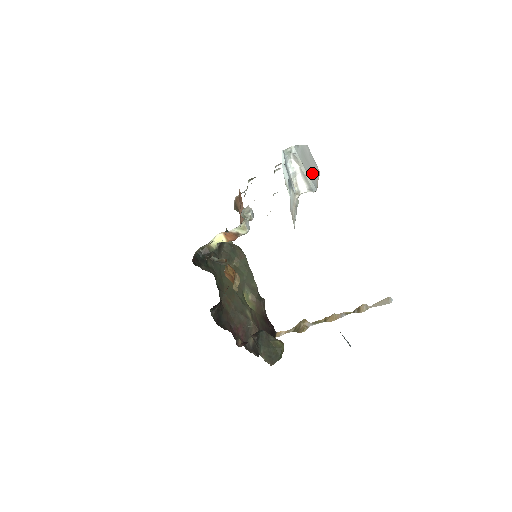
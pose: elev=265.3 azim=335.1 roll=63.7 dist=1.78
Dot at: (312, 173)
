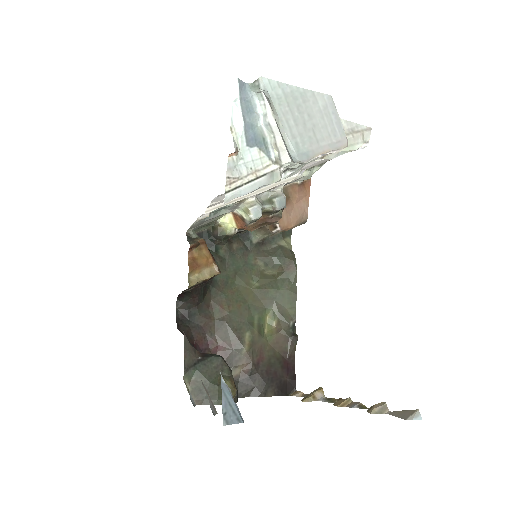
Dot at: (308, 135)
